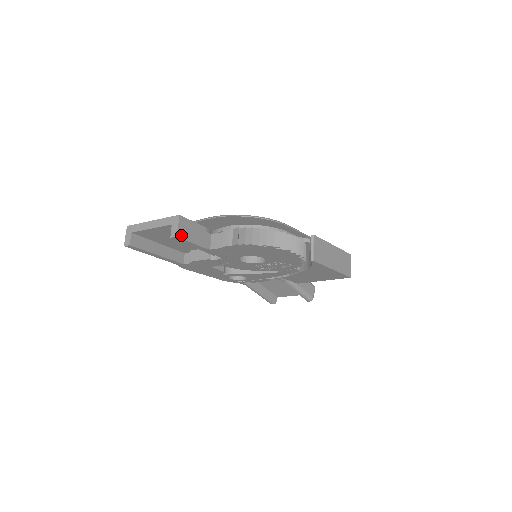
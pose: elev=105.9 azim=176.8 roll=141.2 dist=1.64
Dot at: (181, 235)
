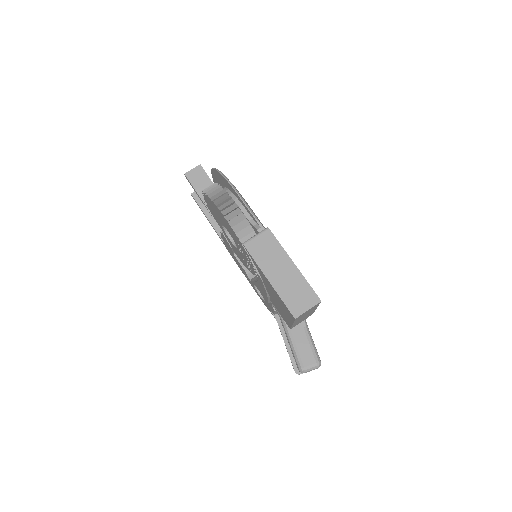
Dot at: (189, 176)
